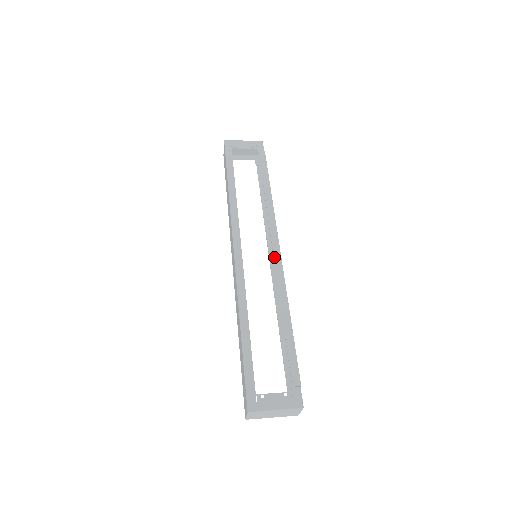
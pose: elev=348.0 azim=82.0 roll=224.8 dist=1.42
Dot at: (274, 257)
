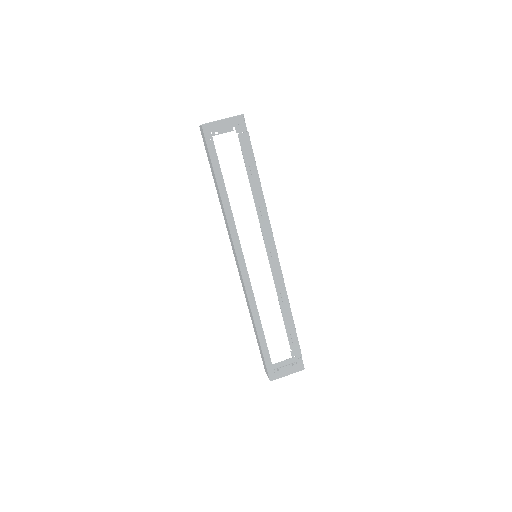
Dot at: (273, 262)
